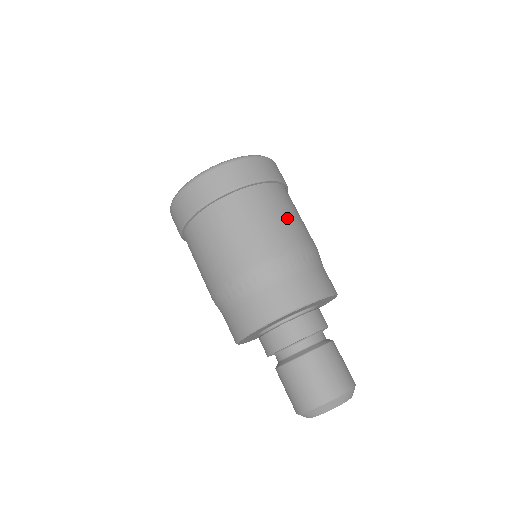
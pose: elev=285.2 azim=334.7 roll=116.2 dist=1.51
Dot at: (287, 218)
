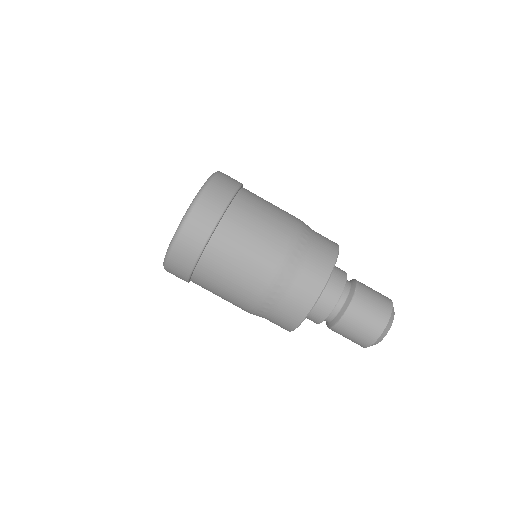
Dot at: (257, 239)
